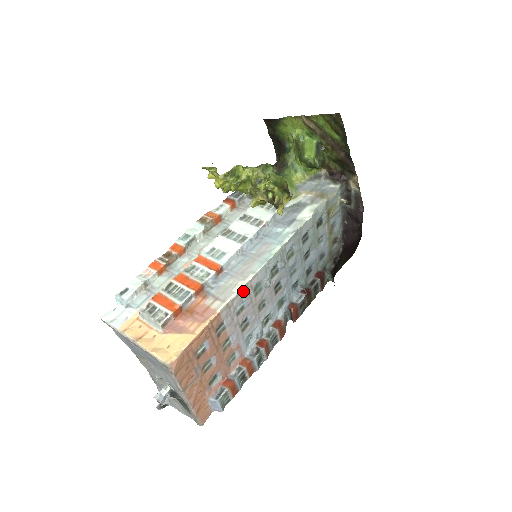
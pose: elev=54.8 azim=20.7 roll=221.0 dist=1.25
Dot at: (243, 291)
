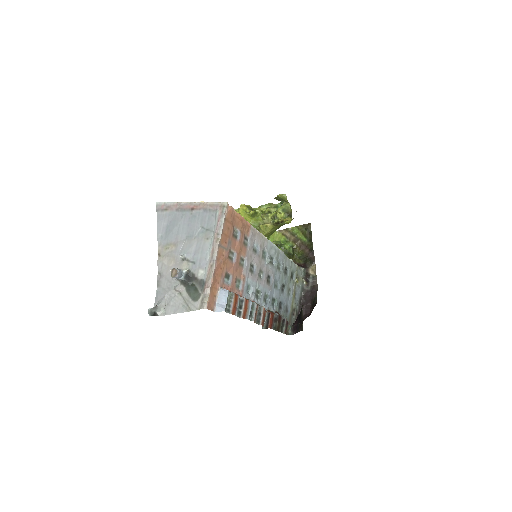
Dot at: (260, 238)
